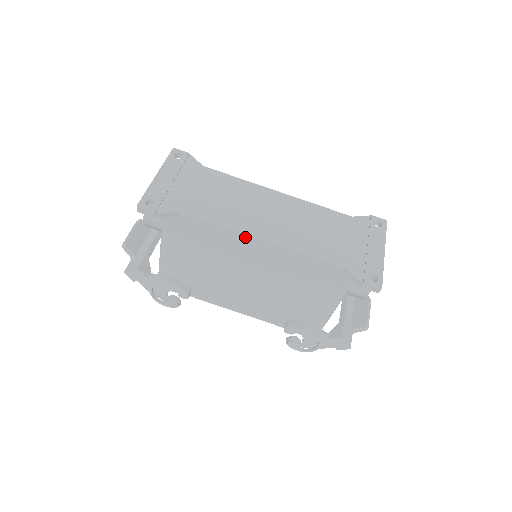
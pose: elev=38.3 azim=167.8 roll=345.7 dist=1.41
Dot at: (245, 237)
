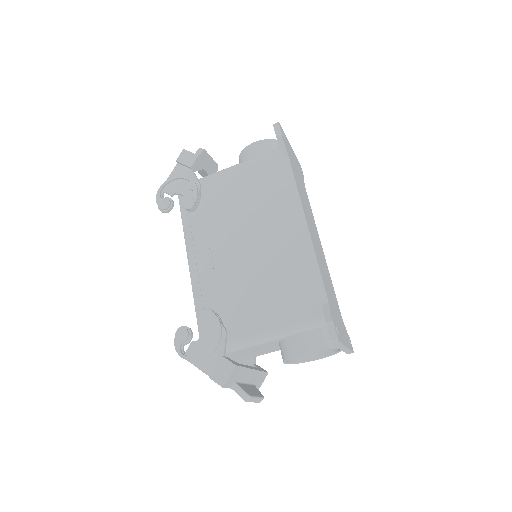
Dot at: (300, 211)
